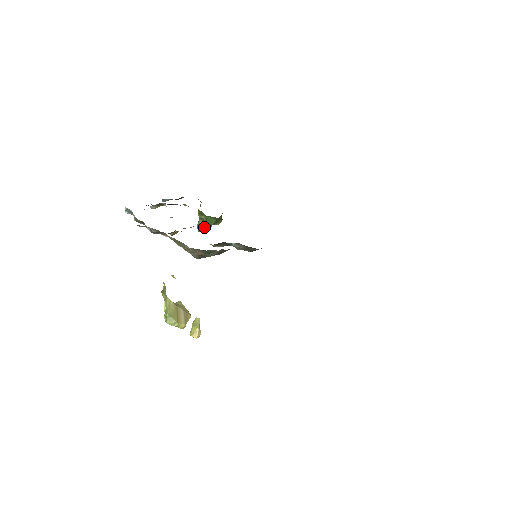
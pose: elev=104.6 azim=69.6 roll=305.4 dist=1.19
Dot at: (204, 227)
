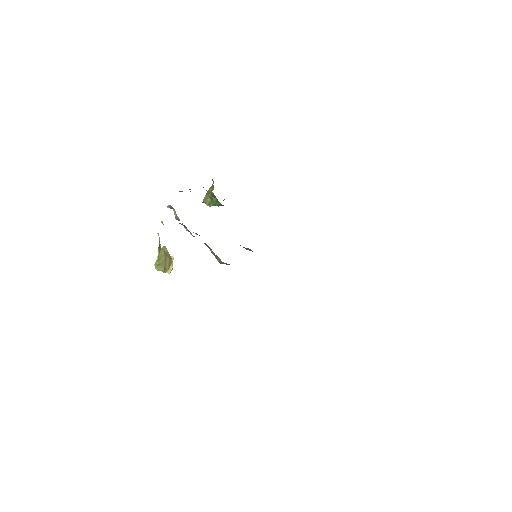
Dot at: (211, 205)
